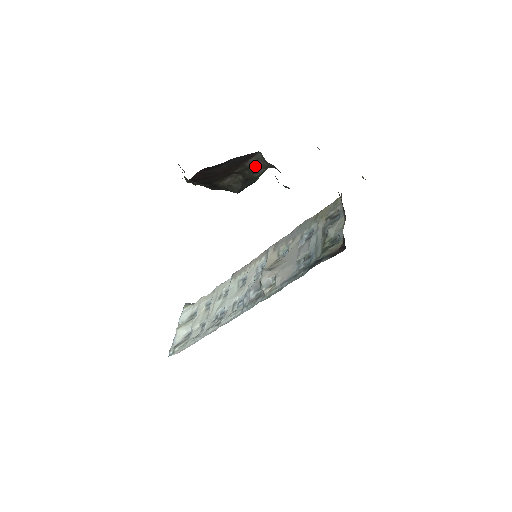
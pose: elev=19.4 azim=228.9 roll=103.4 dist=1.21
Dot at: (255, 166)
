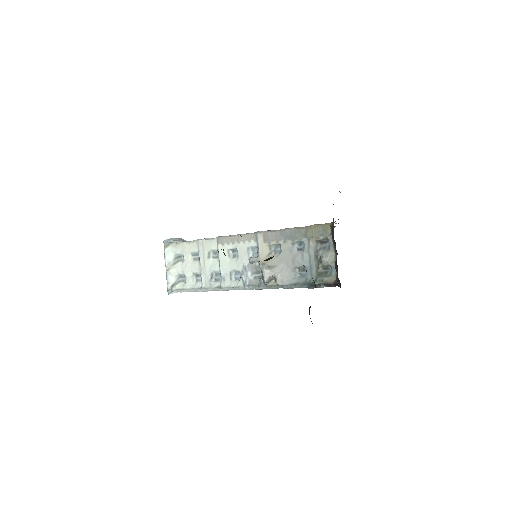
Dot at: occluded
